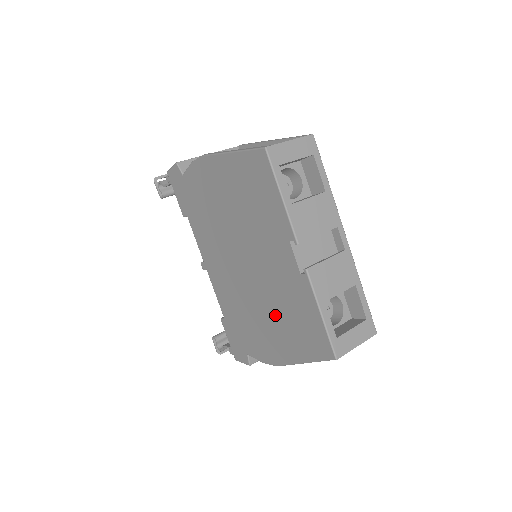
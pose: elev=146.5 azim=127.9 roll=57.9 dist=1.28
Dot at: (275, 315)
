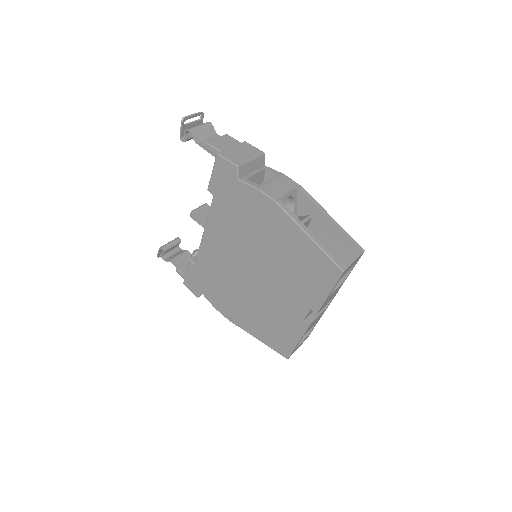
Dot at: (256, 311)
